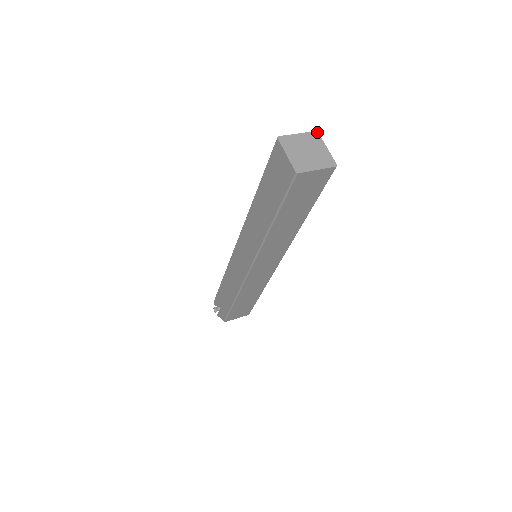
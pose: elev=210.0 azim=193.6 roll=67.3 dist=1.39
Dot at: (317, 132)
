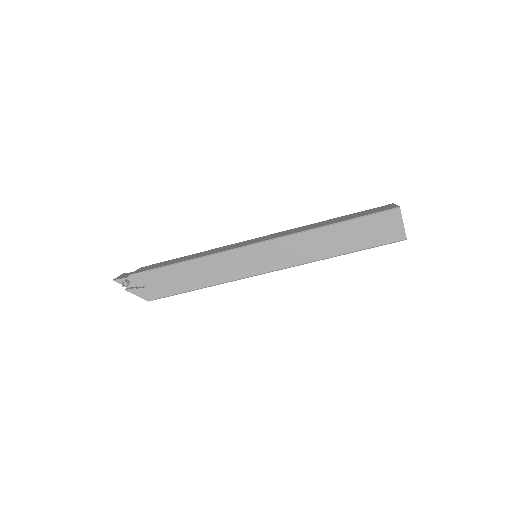
Dot at: occluded
